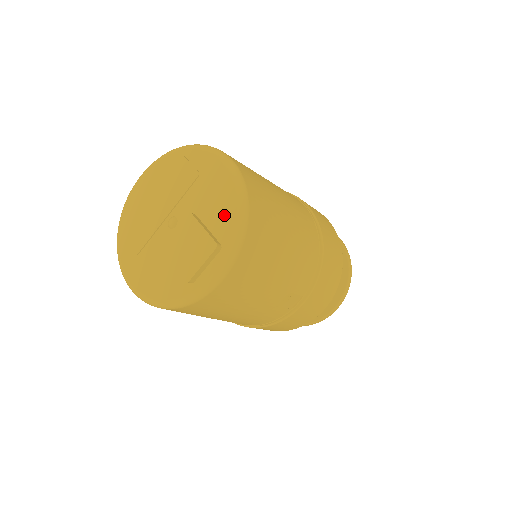
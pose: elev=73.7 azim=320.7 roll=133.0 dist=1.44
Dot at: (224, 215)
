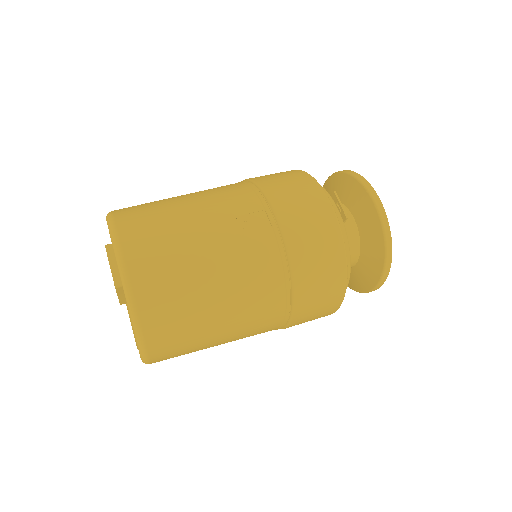
Dot at: occluded
